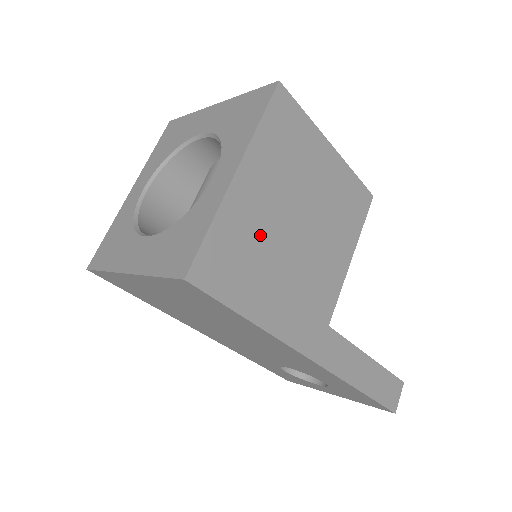
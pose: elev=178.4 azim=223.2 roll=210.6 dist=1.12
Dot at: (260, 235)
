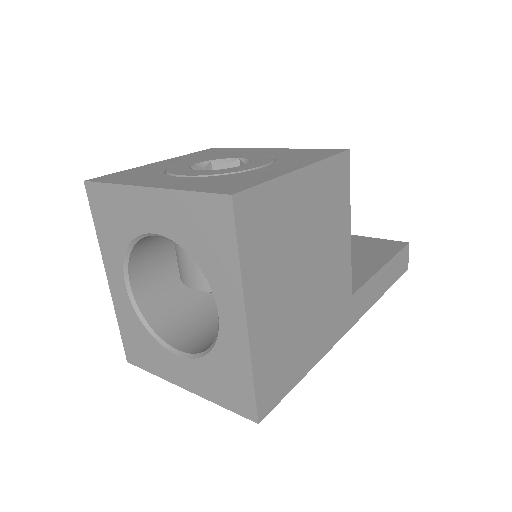
Dot at: (285, 326)
